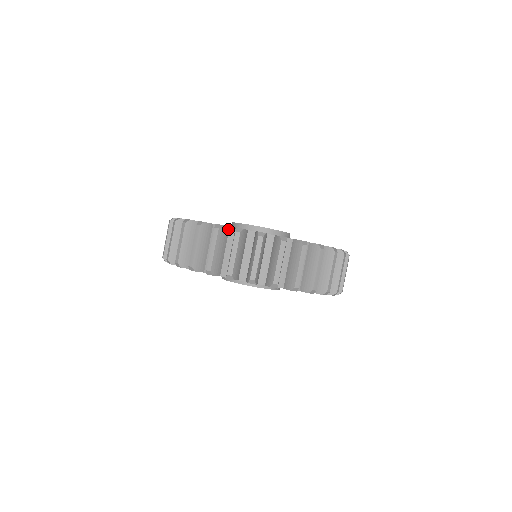
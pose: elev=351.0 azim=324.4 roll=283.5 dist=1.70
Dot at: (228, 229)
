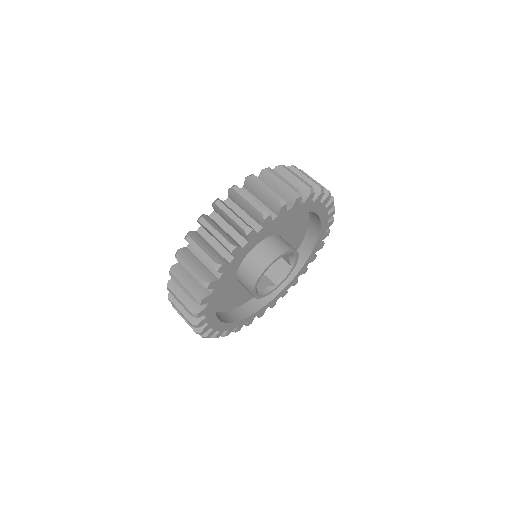
Dot at: (180, 264)
